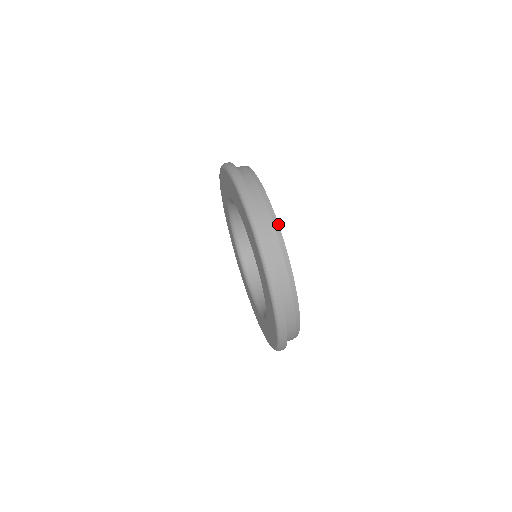
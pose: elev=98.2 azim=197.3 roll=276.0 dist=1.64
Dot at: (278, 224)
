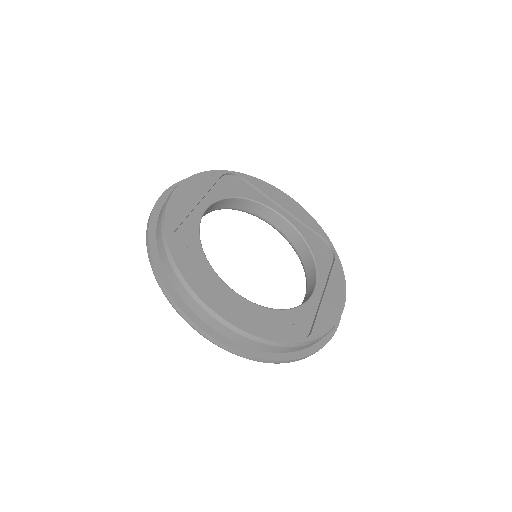
Dot at: (215, 313)
